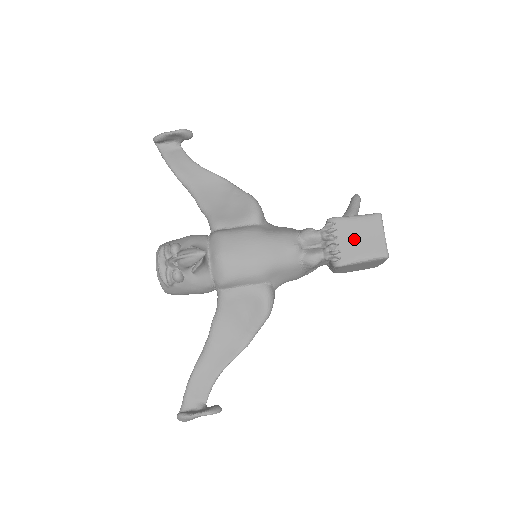
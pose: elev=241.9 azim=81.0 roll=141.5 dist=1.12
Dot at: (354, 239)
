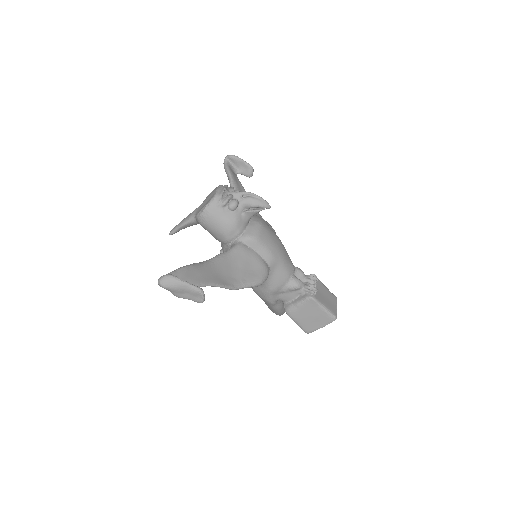
Dot at: (323, 294)
